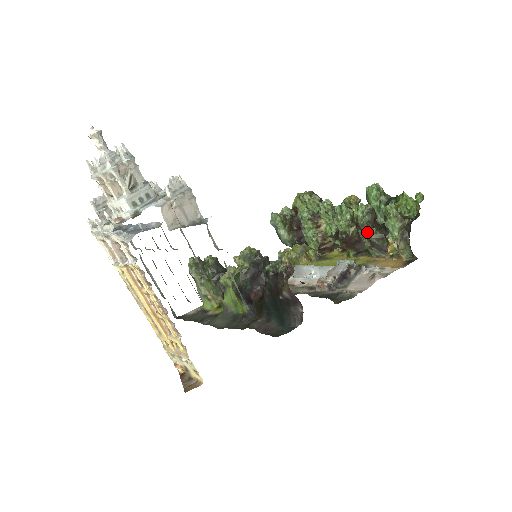
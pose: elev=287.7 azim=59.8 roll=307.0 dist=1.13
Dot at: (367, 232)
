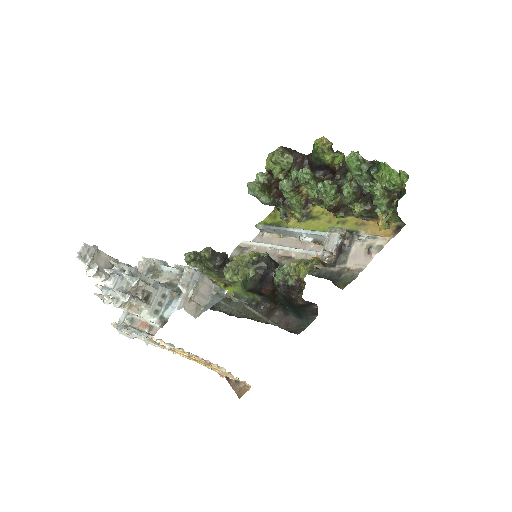
Dot at: (355, 208)
